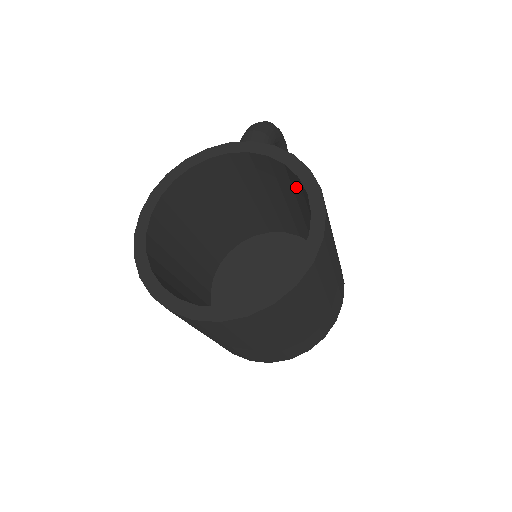
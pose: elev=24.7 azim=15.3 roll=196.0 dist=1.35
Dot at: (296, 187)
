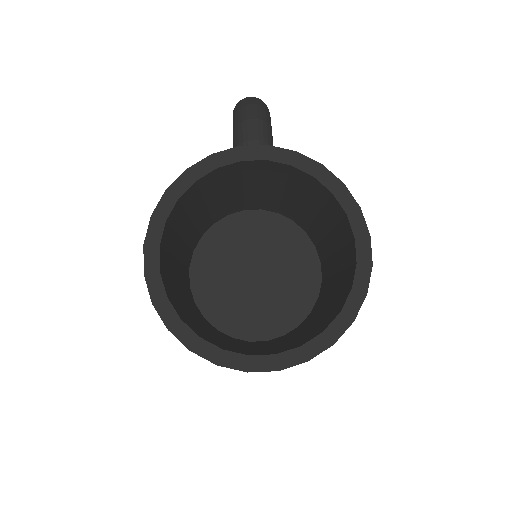
Dot at: (316, 194)
